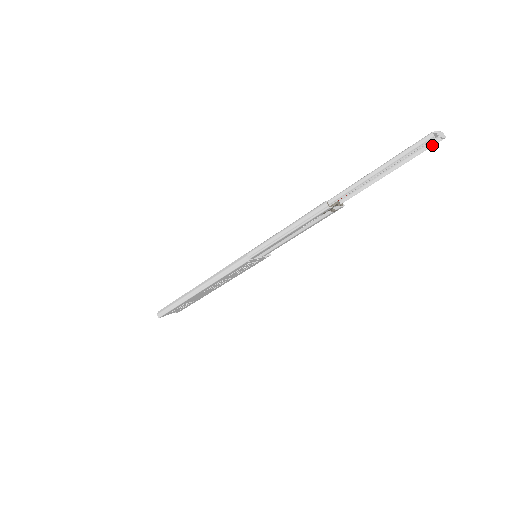
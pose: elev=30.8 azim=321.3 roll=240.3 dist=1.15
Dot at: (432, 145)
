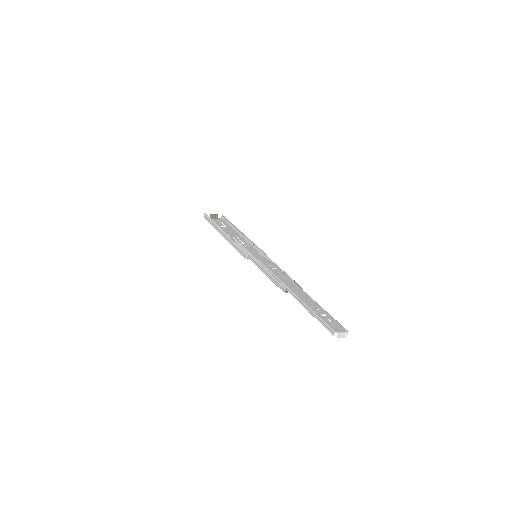
Dot at: occluded
